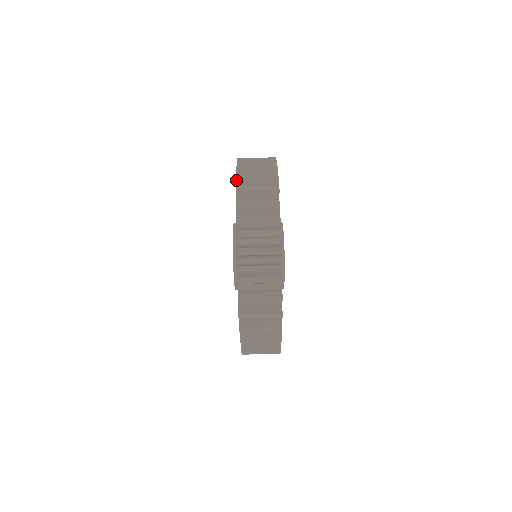
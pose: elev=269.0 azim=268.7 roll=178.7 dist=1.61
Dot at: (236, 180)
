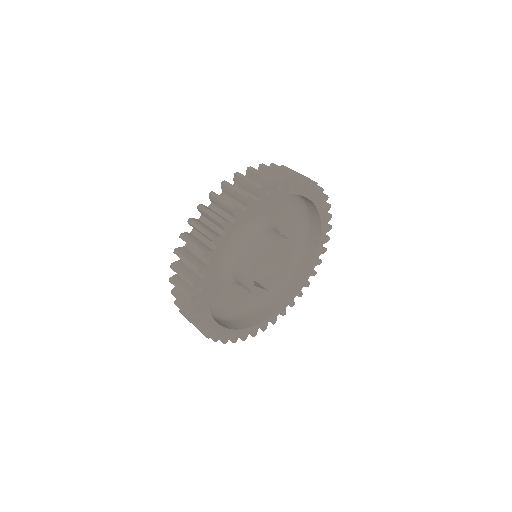
Dot at: occluded
